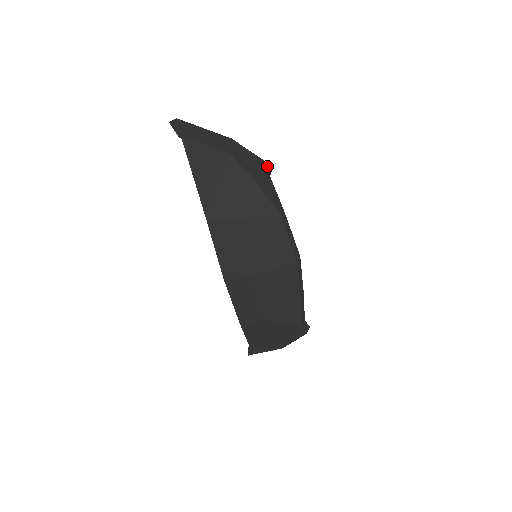
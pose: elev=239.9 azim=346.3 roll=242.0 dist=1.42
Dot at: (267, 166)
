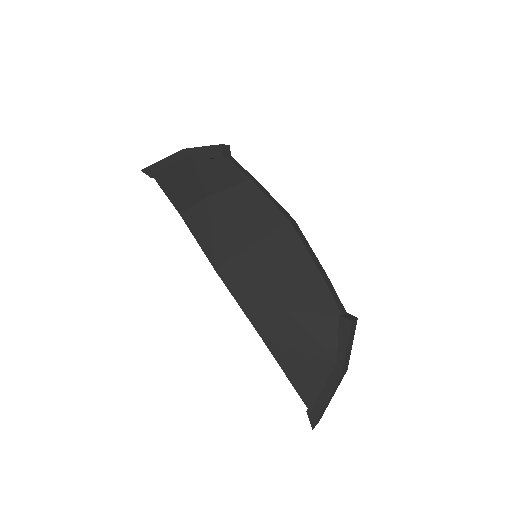
Dot at: (223, 145)
